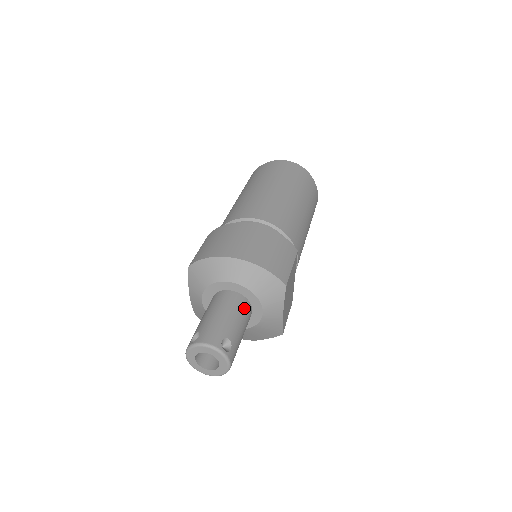
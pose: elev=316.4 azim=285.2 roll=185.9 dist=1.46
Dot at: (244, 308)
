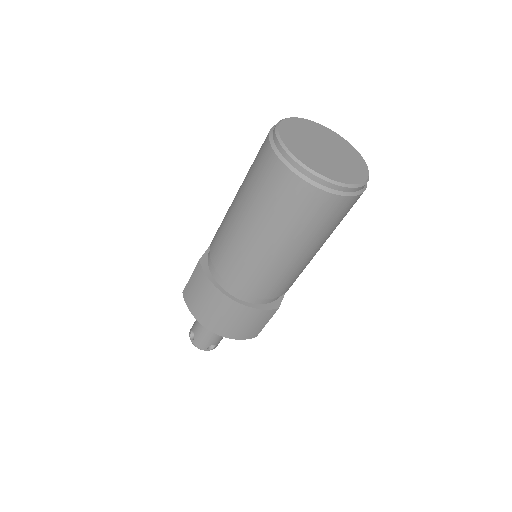
Dot at: occluded
